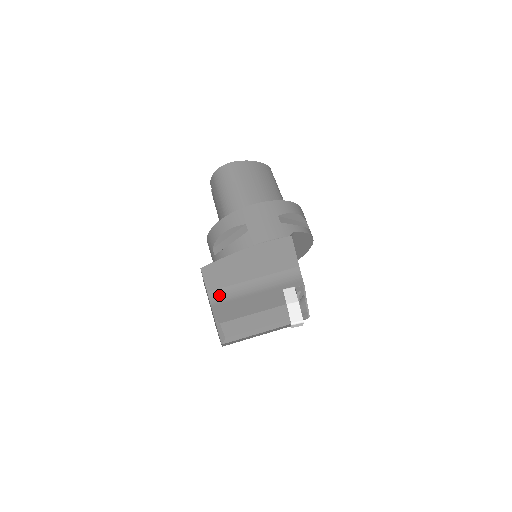
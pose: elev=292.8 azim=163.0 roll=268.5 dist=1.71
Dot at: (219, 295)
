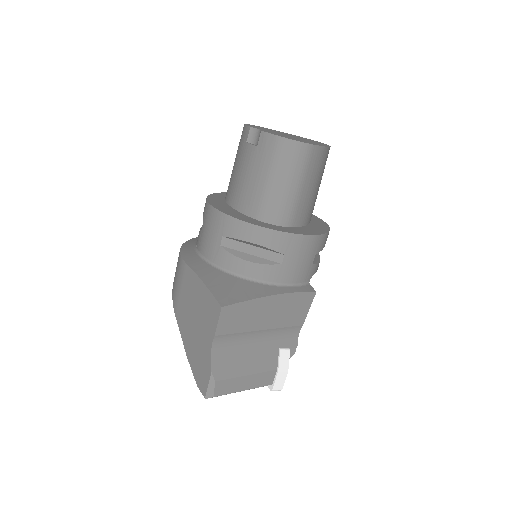
Dot at: (224, 341)
